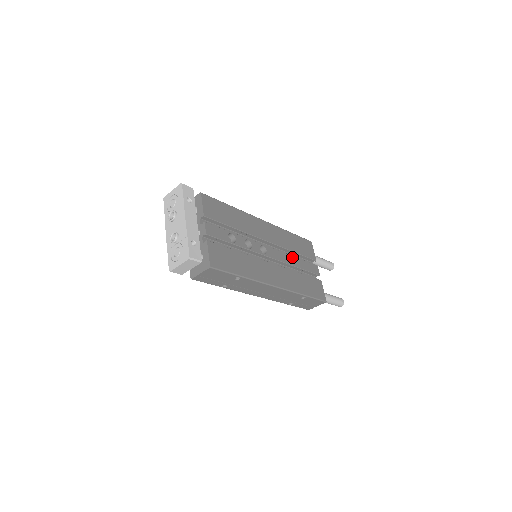
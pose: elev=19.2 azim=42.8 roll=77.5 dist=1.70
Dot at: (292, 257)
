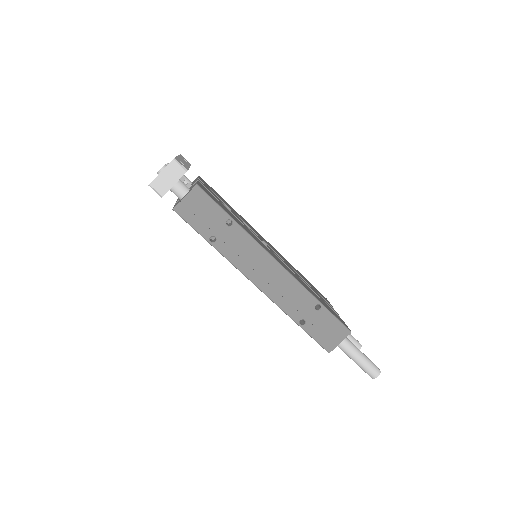
Dot at: (301, 278)
